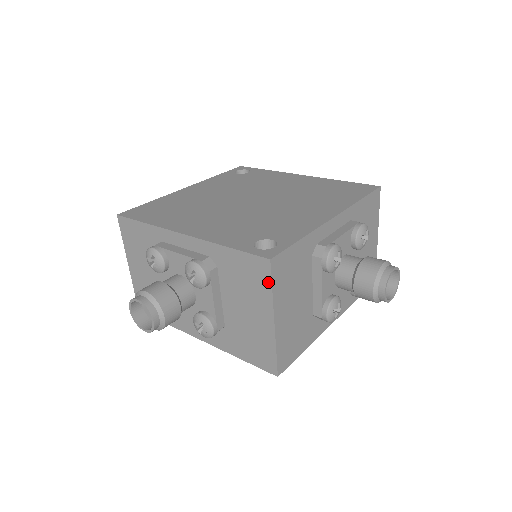
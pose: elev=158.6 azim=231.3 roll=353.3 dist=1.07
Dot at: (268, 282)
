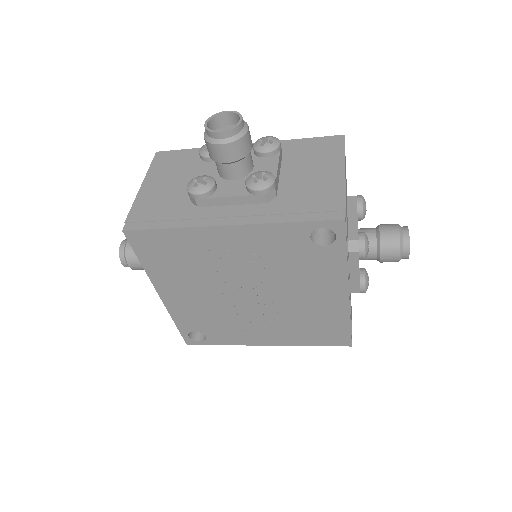
Dot at: (341, 148)
